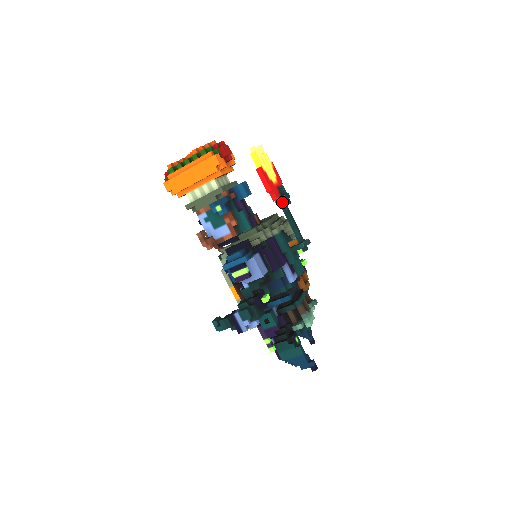
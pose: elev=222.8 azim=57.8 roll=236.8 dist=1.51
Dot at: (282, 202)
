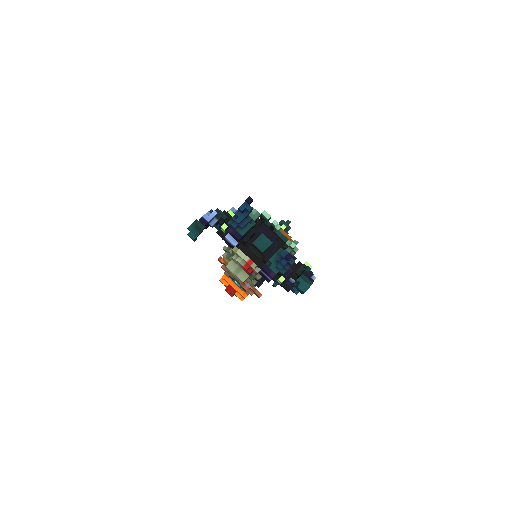
Dot at: occluded
